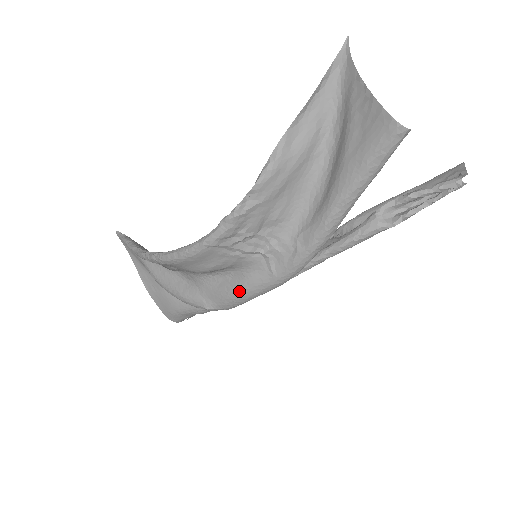
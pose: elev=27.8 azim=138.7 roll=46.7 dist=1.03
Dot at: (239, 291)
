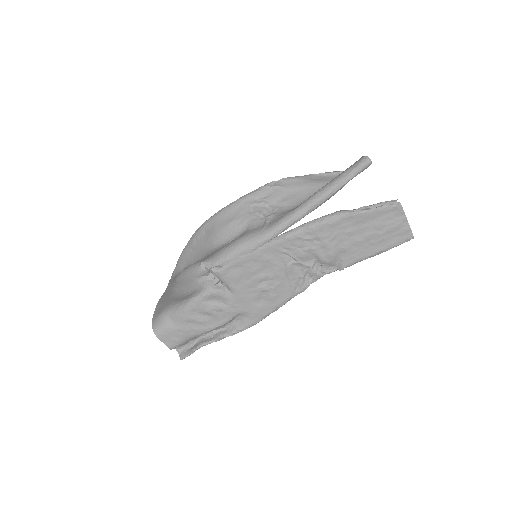
Dot at: (235, 241)
